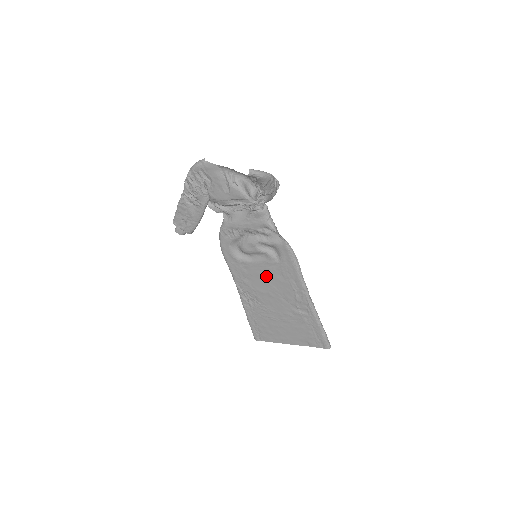
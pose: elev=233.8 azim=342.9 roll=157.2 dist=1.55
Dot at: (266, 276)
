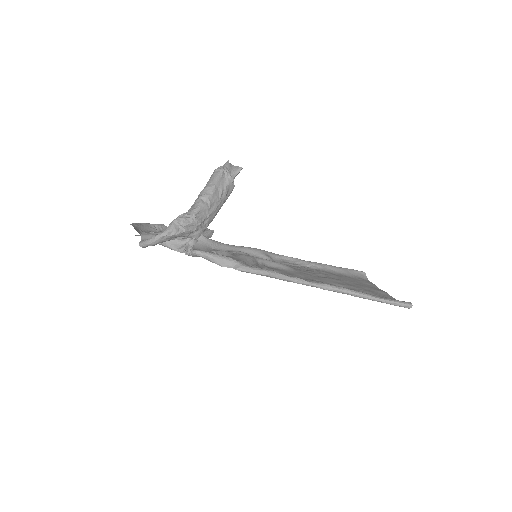
Dot at: (279, 269)
